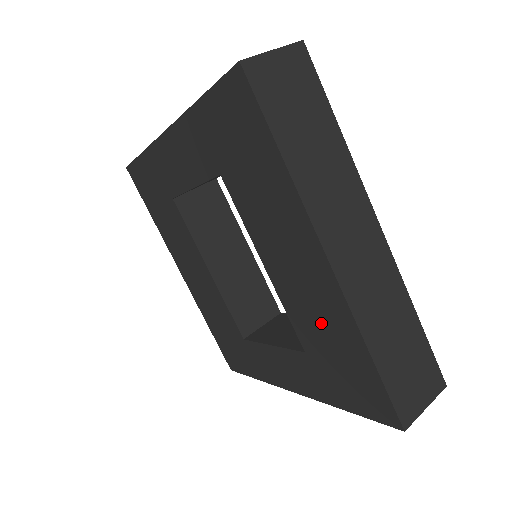
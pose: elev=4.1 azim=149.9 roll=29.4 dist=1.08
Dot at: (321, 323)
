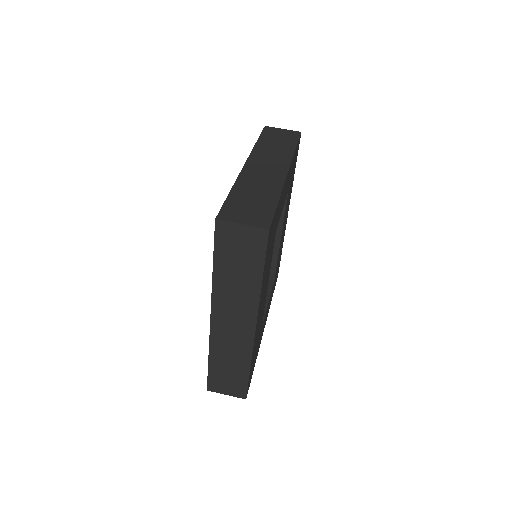
Dot at: occluded
